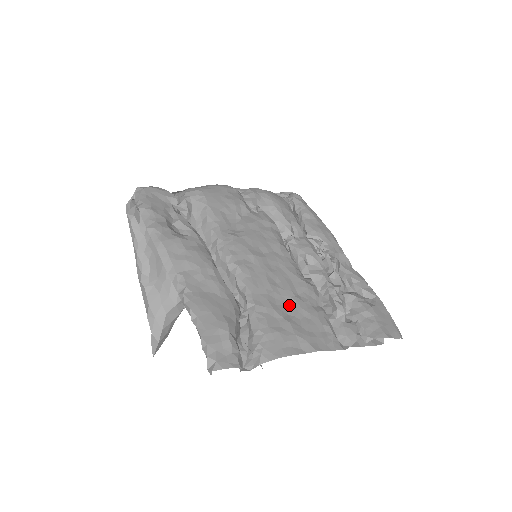
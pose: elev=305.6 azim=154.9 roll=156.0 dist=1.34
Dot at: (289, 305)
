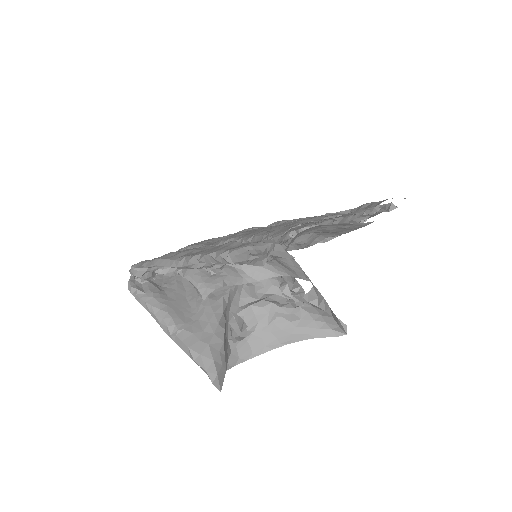
Dot at: occluded
